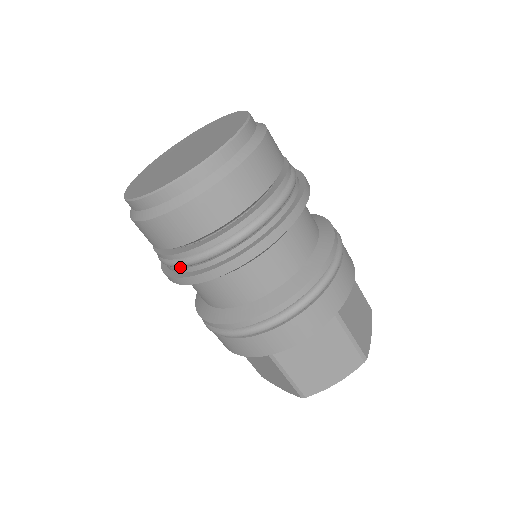
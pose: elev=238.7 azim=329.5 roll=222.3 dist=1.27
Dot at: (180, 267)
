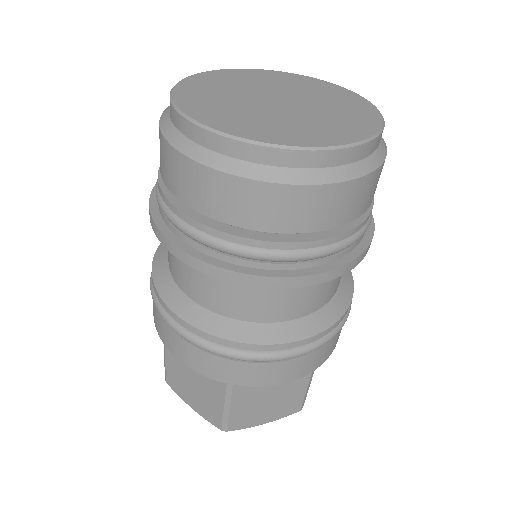
Dot at: occluded
